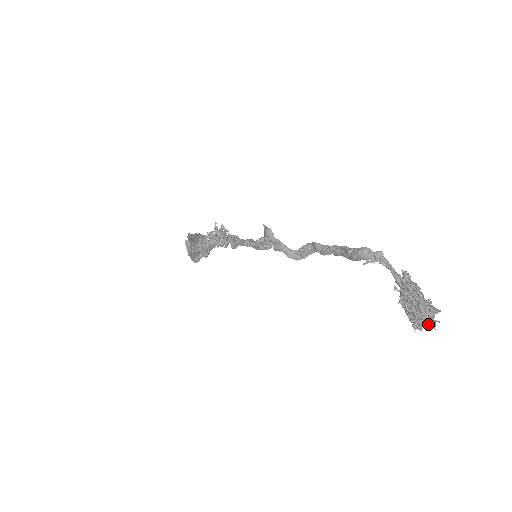
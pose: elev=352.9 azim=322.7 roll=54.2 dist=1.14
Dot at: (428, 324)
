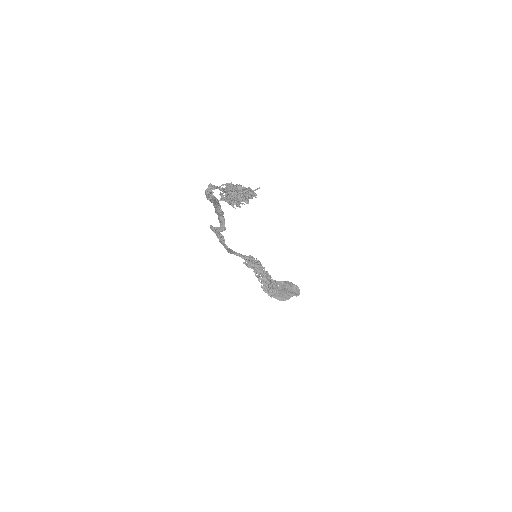
Dot at: (233, 198)
